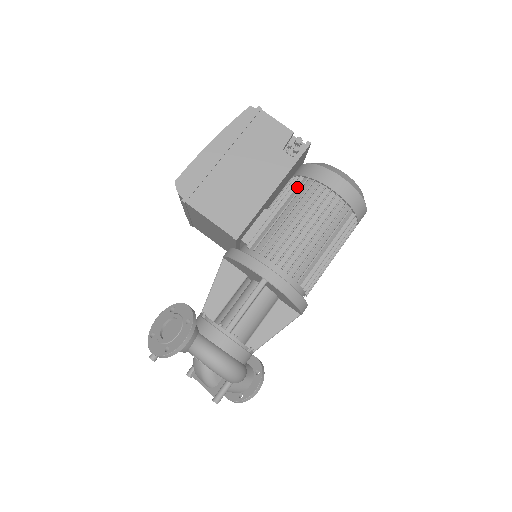
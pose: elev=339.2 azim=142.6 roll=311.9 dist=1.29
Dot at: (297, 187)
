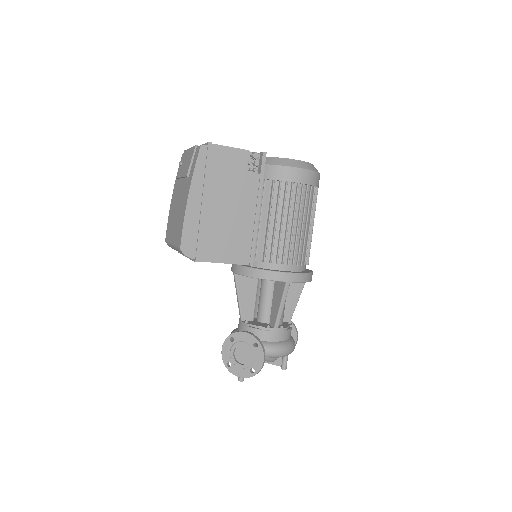
Dot at: (267, 191)
